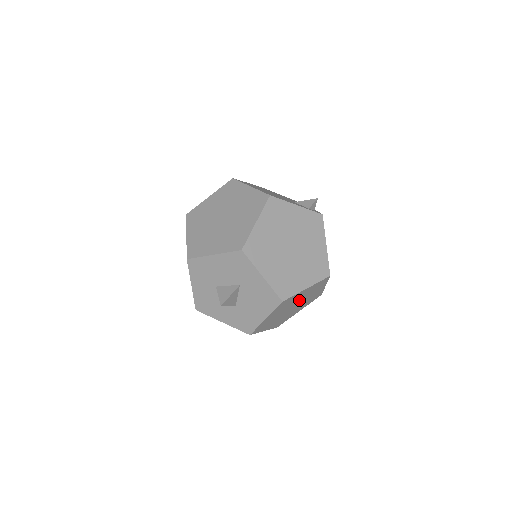
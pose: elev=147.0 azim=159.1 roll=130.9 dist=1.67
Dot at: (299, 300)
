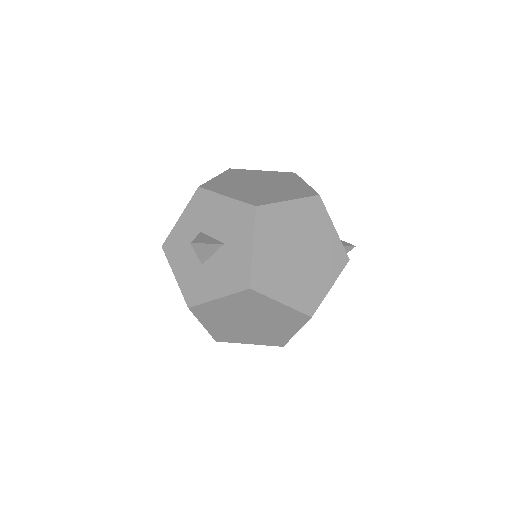
Dot at: (262, 318)
